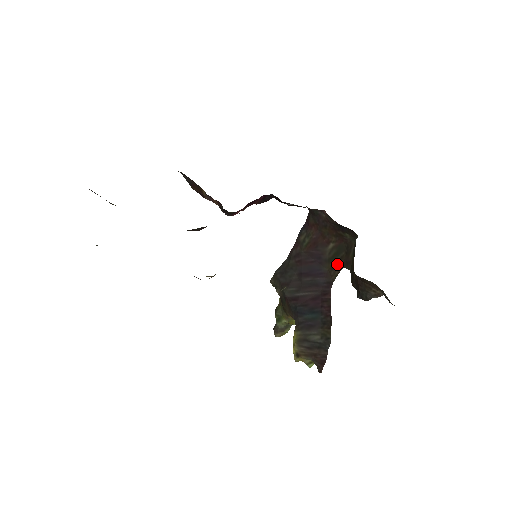
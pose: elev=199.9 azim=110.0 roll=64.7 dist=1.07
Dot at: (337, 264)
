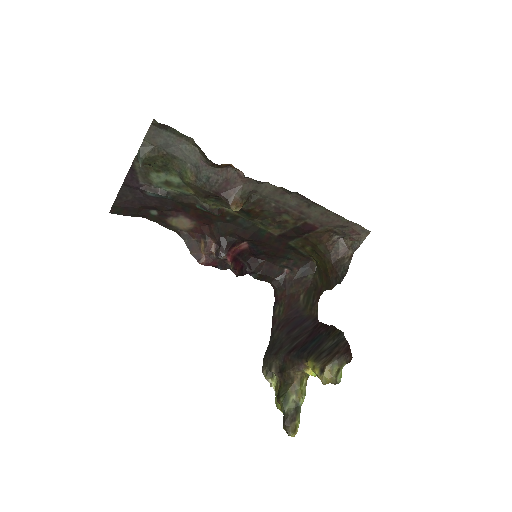
Dot at: (313, 303)
